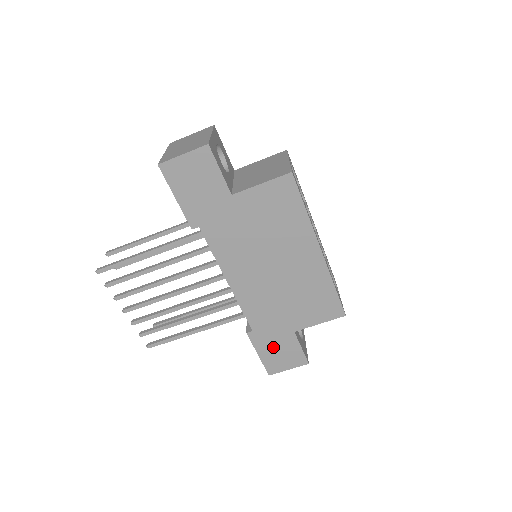
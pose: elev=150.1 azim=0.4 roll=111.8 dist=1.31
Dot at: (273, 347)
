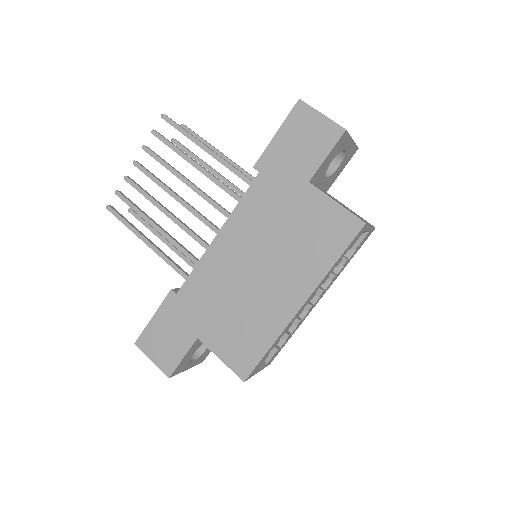
Dot at: (169, 327)
